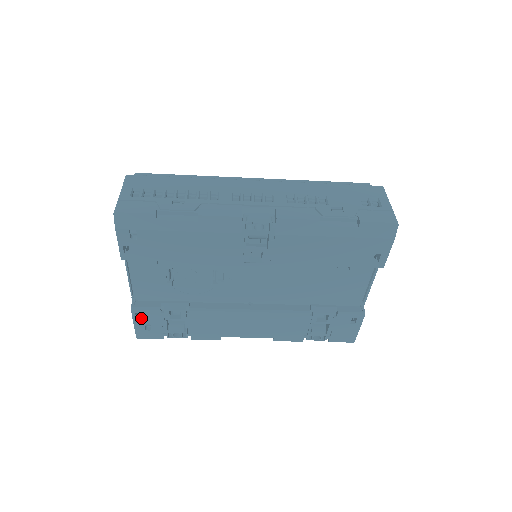
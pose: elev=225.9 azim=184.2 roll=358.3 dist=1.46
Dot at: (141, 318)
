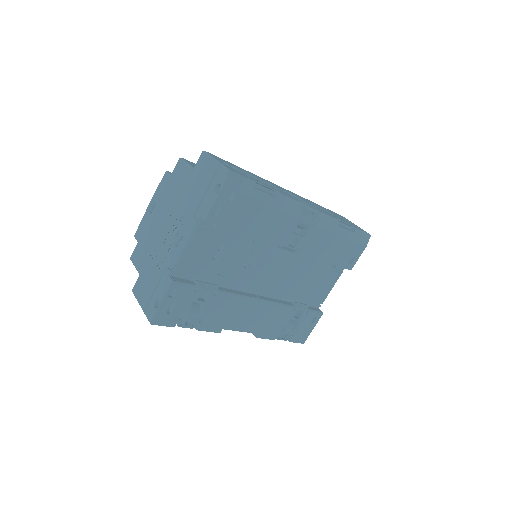
Dot at: (171, 296)
